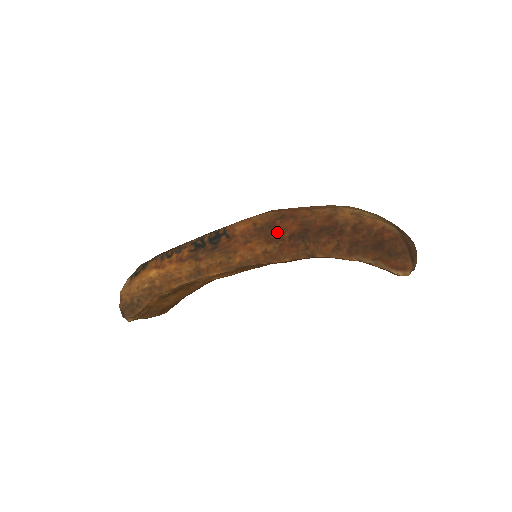
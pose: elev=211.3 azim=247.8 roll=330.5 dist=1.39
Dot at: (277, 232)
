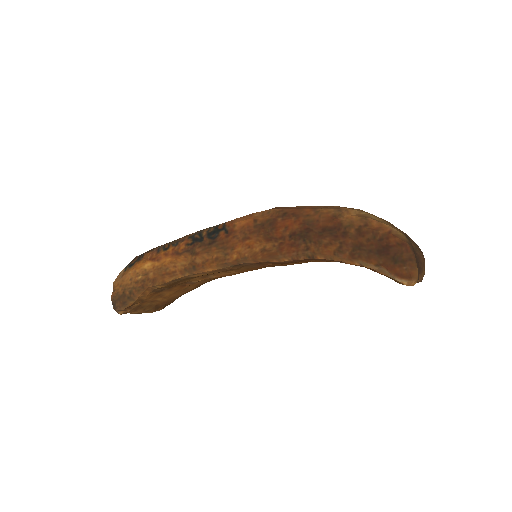
Dot at: (278, 230)
